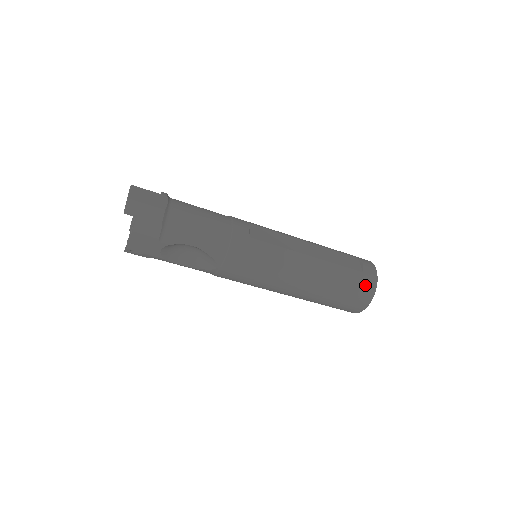
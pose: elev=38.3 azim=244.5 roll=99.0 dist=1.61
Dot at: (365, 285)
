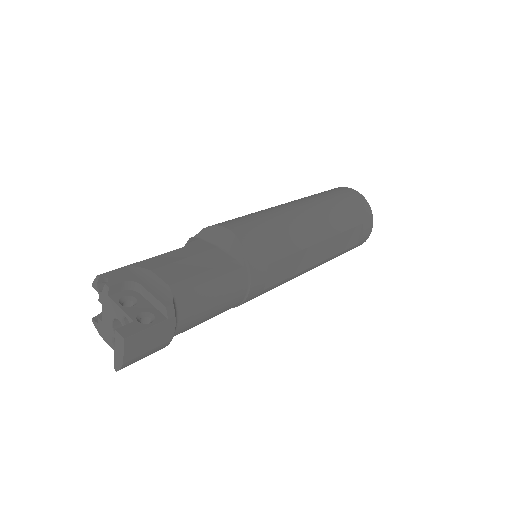
Dot at: occluded
